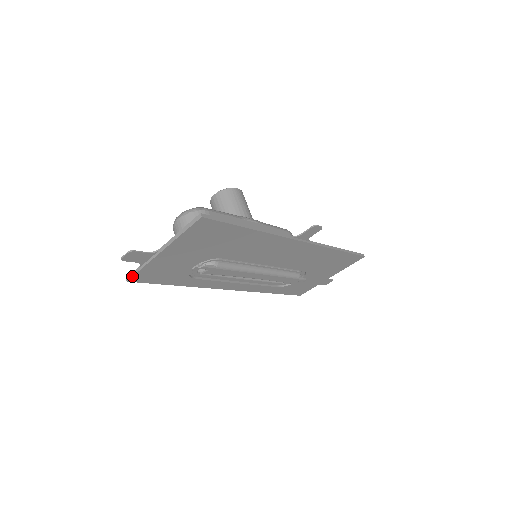
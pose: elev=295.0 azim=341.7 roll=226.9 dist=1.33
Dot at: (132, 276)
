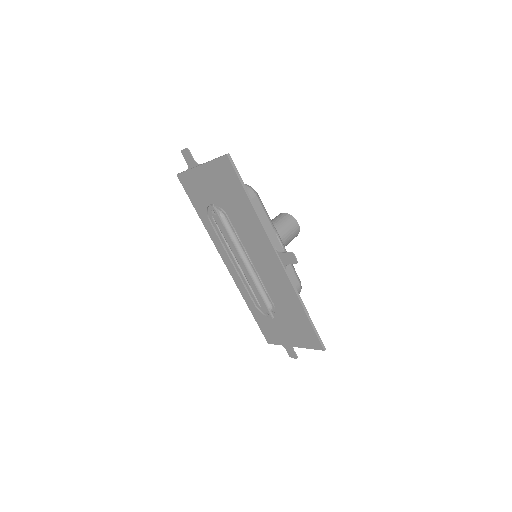
Dot at: (180, 173)
